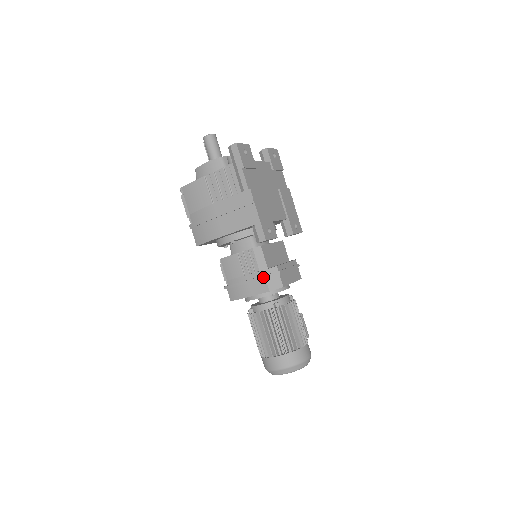
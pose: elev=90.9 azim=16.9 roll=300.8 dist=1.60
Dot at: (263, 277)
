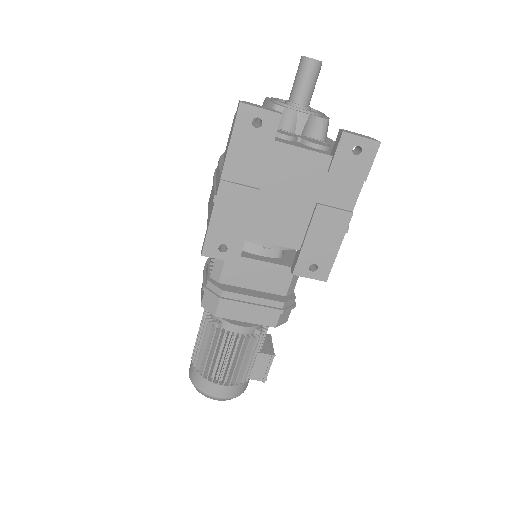
Dot at: (203, 286)
